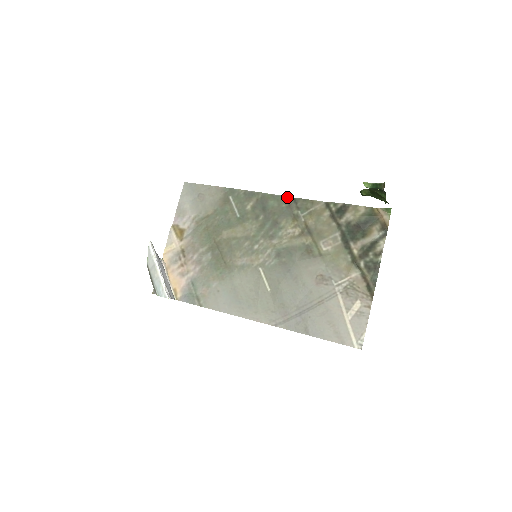
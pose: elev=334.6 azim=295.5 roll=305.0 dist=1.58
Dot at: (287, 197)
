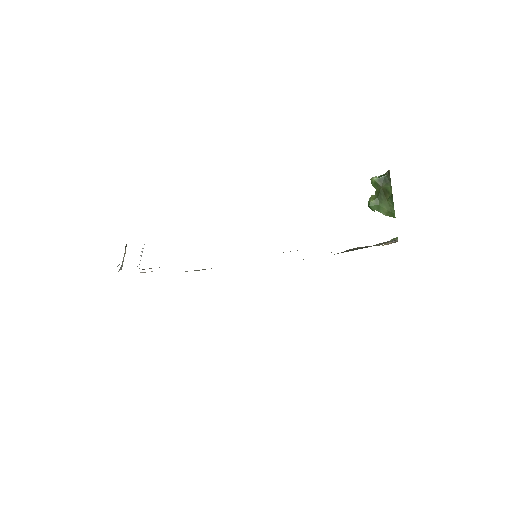
Dot at: occluded
